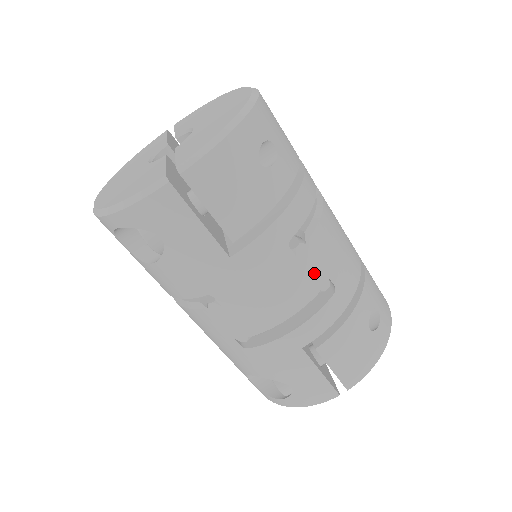
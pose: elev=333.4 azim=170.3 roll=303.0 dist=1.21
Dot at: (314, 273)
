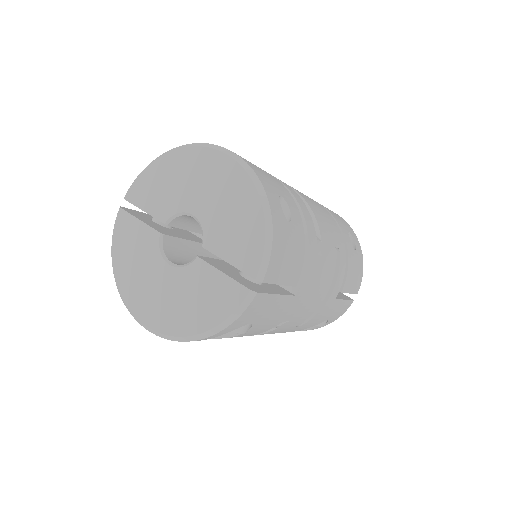
Dot at: (330, 254)
